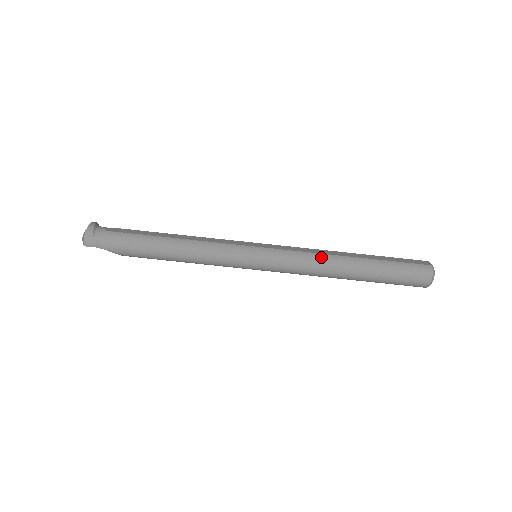
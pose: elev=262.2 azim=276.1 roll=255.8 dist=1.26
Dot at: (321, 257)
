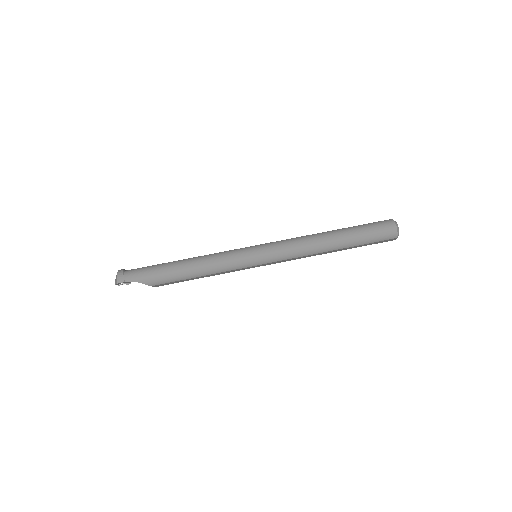
Dot at: (305, 237)
